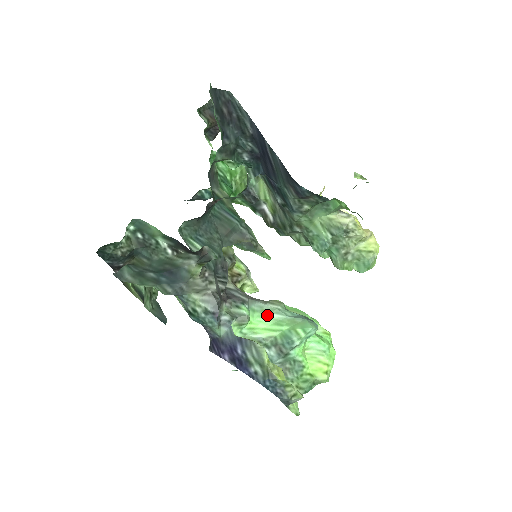
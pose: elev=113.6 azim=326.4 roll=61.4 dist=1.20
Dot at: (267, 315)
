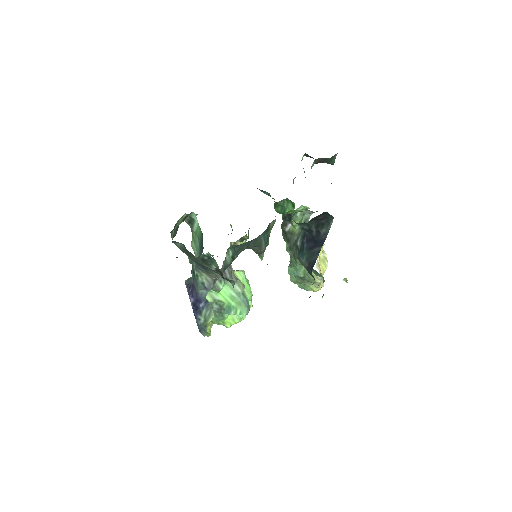
Dot at: (231, 291)
